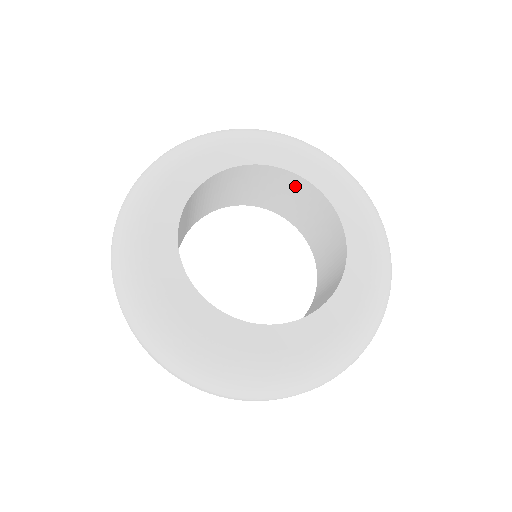
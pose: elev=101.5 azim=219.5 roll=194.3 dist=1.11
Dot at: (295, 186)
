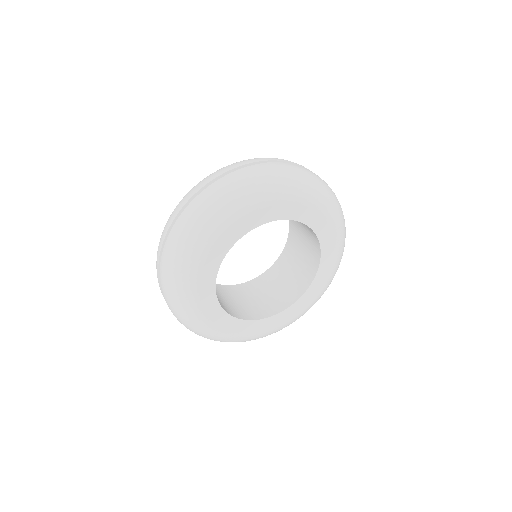
Dot at: (312, 238)
